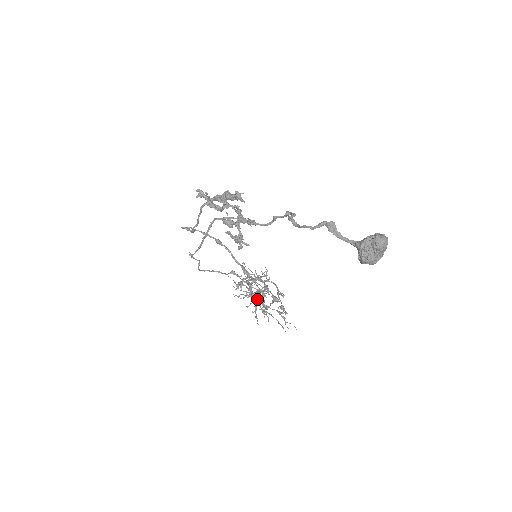
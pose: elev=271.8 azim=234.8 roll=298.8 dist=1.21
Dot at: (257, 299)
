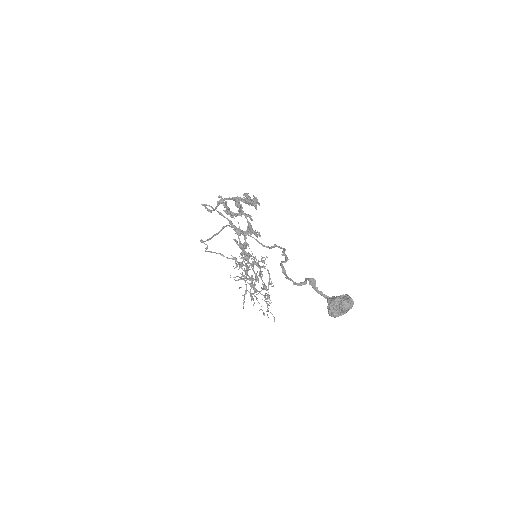
Dot at: (249, 283)
